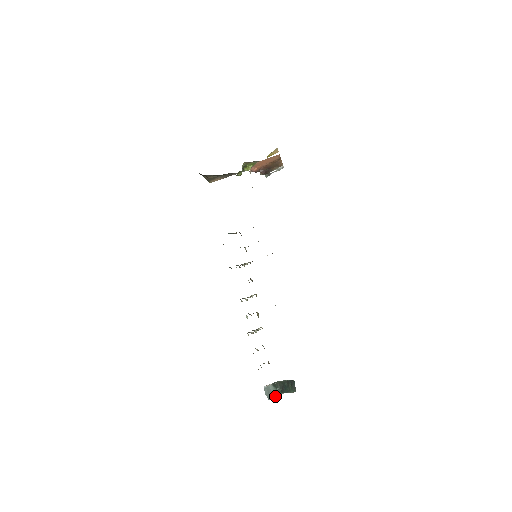
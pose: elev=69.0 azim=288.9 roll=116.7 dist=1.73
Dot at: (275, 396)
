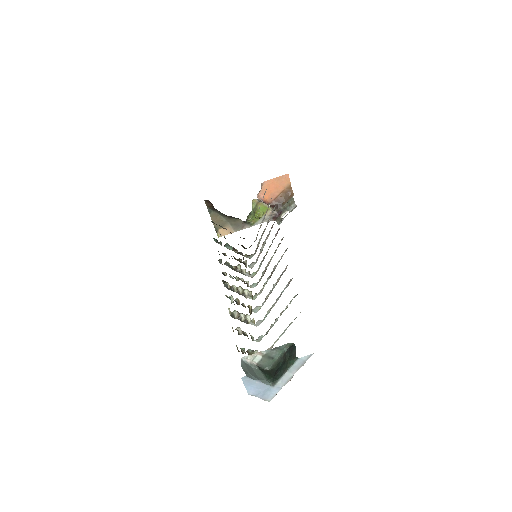
Dot at: (261, 381)
